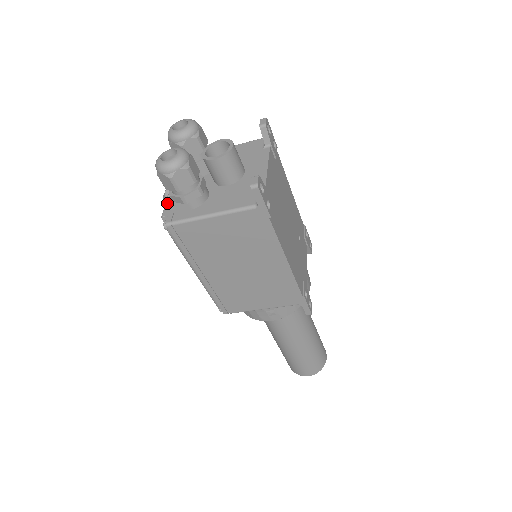
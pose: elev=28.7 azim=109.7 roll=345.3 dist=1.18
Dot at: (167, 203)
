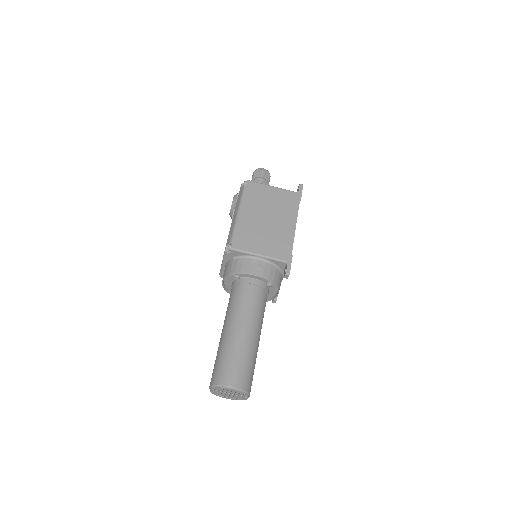
Dot at: occluded
